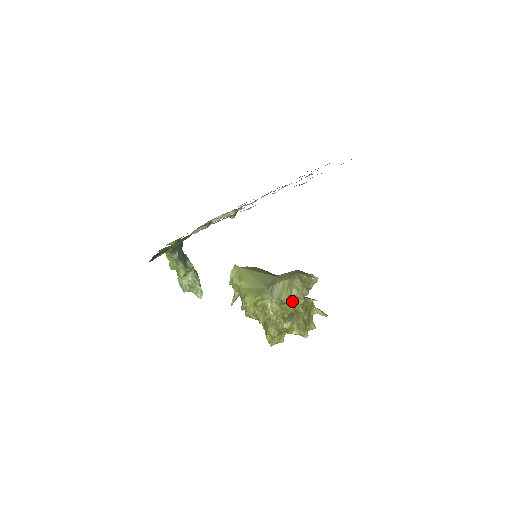
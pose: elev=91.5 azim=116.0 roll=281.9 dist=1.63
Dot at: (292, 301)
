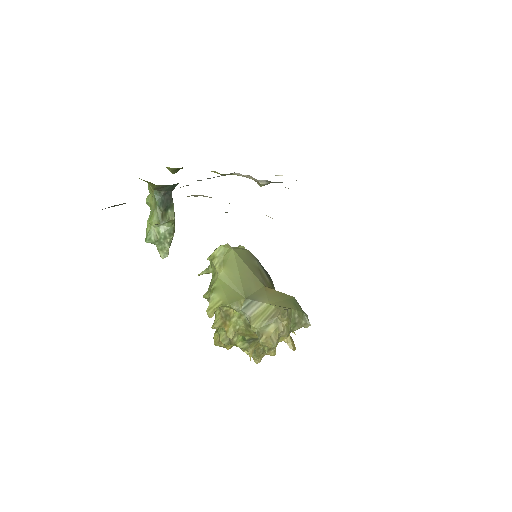
Dot at: (261, 337)
